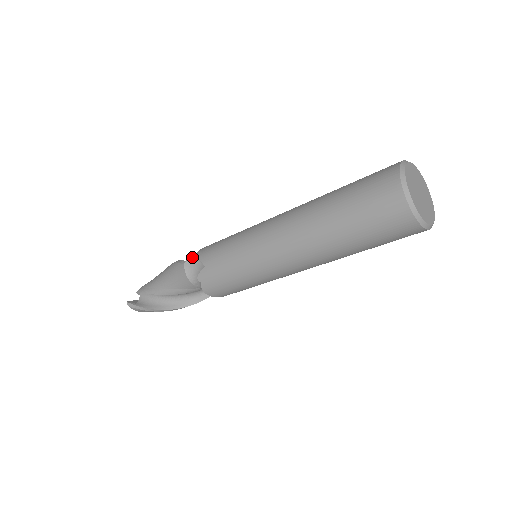
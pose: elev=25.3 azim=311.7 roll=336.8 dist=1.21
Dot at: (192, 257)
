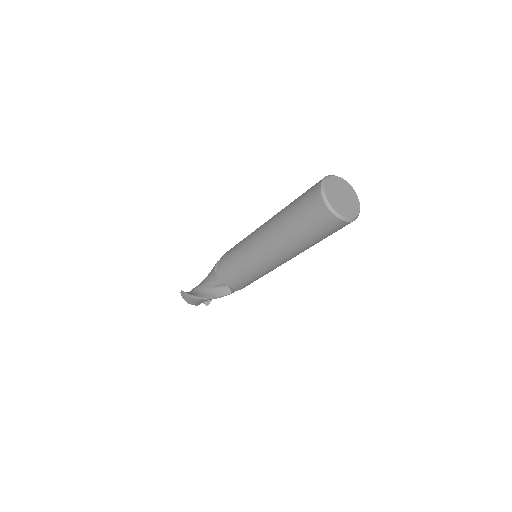
Dot at: occluded
